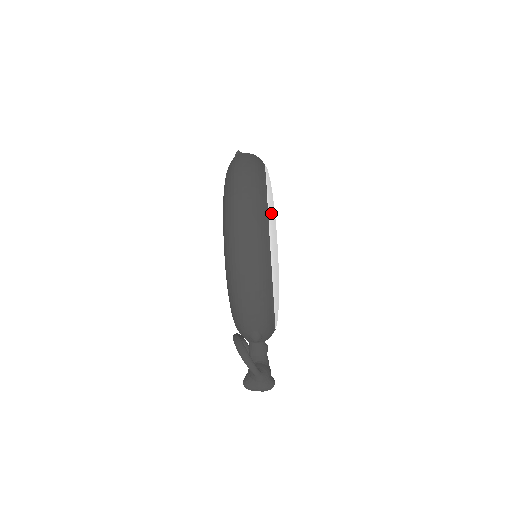
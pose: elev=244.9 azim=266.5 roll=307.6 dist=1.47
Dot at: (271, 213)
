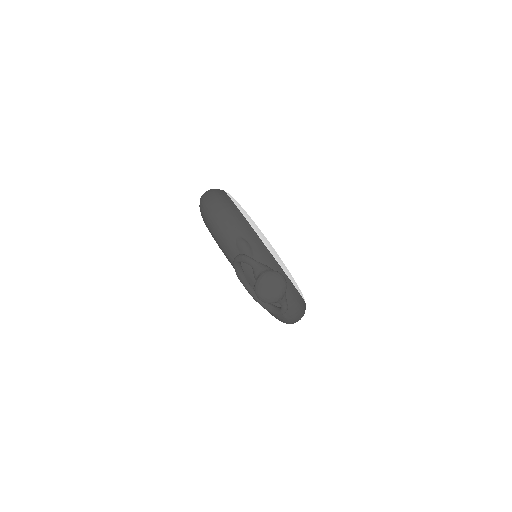
Dot at: occluded
